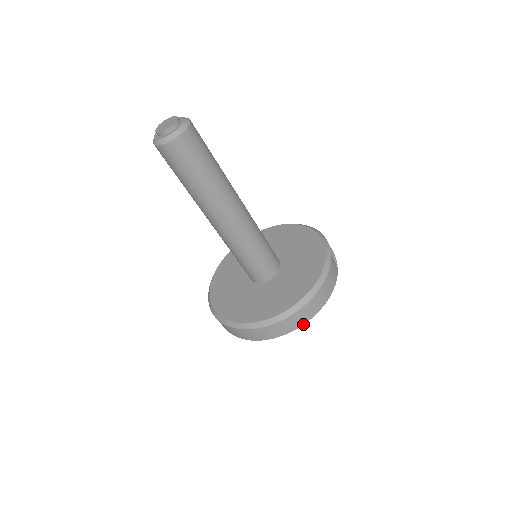
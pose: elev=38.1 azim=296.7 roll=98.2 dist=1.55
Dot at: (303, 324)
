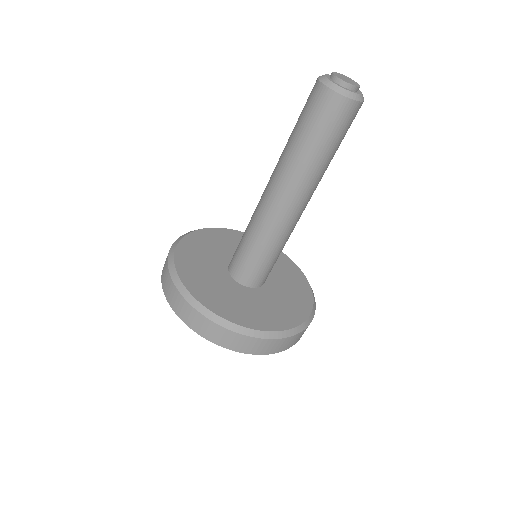
Dot at: (289, 347)
